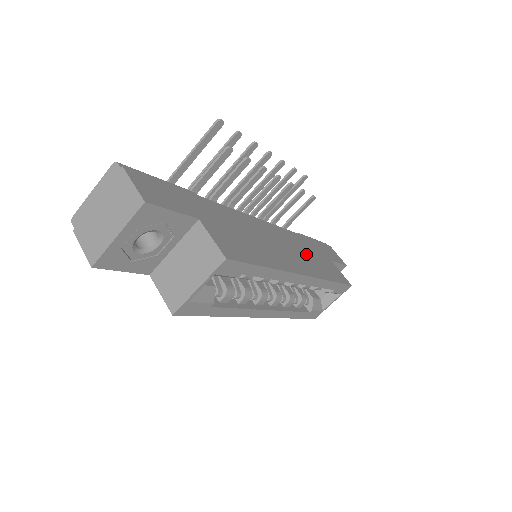
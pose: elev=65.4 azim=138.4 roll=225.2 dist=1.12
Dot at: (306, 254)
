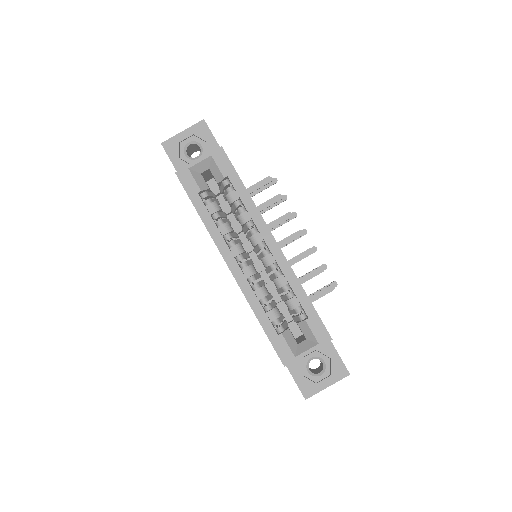
Dot at: occluded
